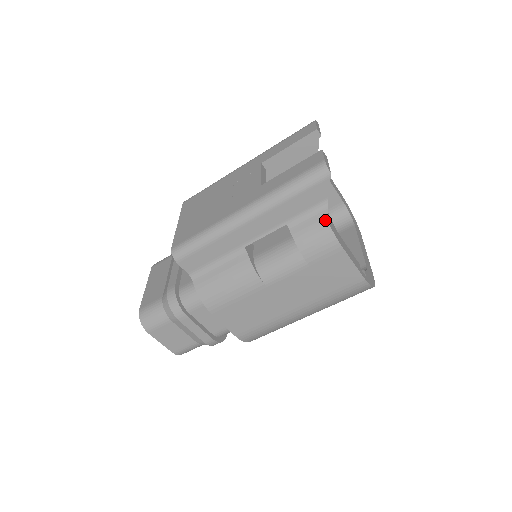
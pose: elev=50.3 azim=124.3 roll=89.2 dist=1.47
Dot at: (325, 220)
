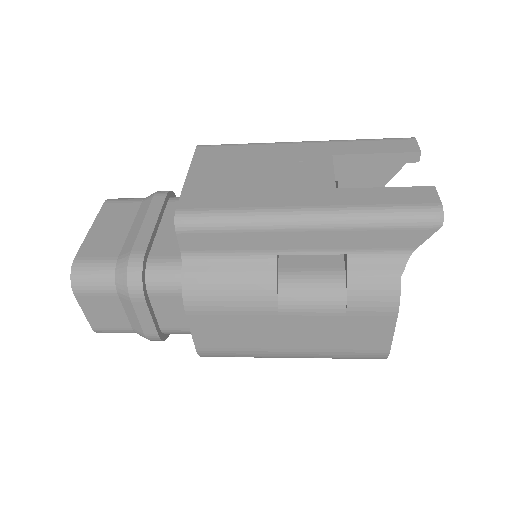
Dot at: (398, 273)
